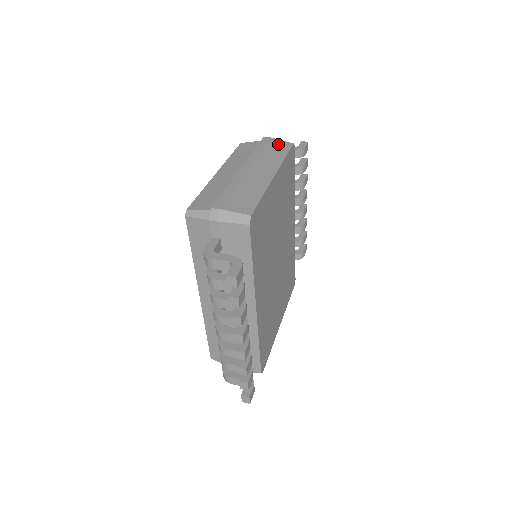
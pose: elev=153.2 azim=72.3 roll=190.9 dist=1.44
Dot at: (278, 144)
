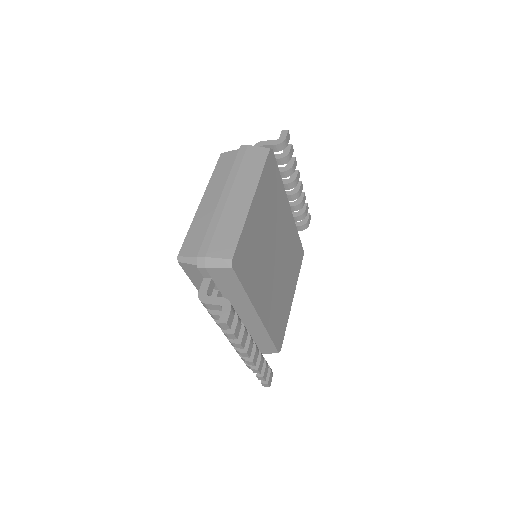
Dot at: (255, 153)
